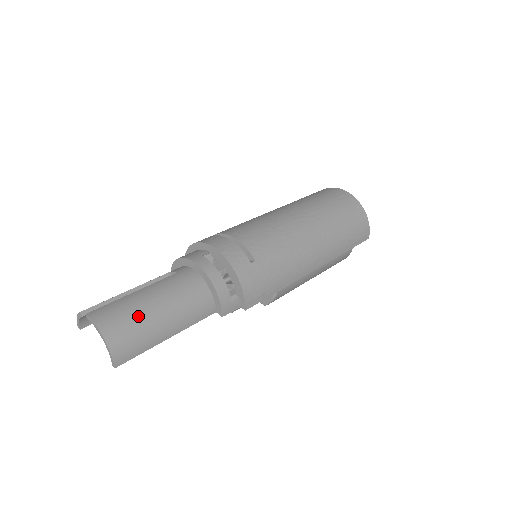
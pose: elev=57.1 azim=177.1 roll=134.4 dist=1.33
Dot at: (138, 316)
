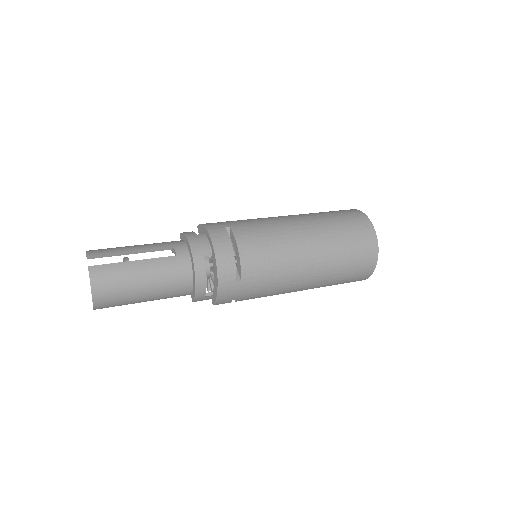
Dot at: (125, 286)
